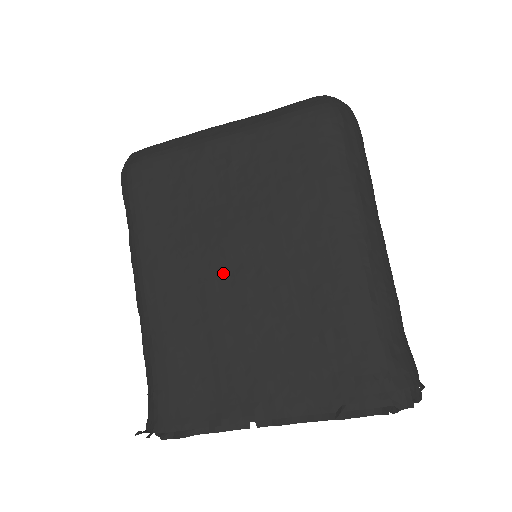
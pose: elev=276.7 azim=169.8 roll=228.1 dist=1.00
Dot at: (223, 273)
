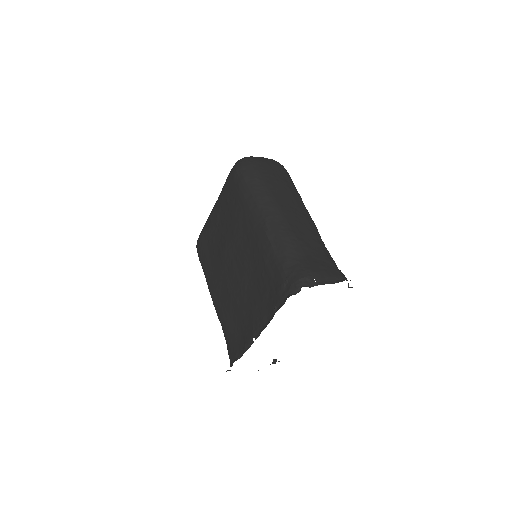
Dot at: (228, 271)
